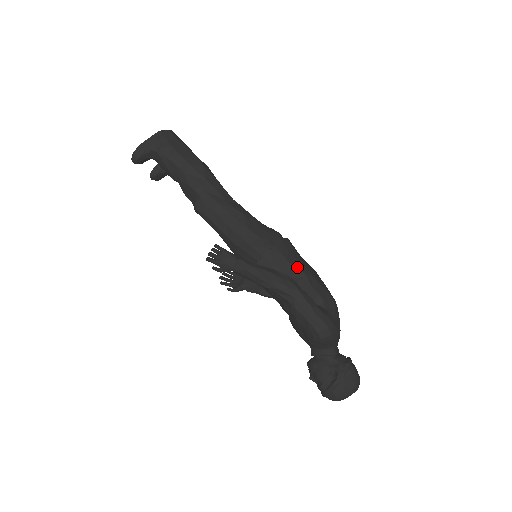
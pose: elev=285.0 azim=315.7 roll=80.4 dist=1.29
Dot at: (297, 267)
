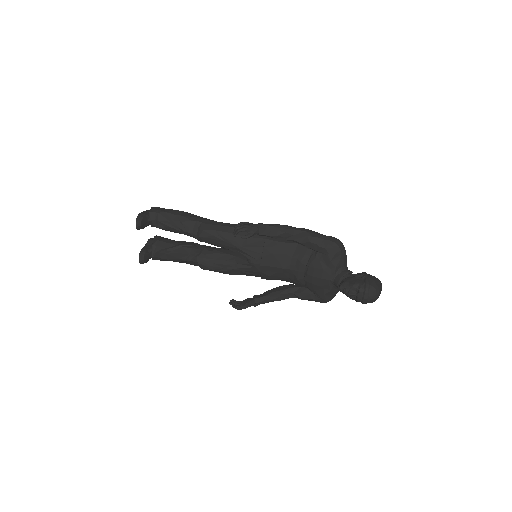
Dot at: occluded
